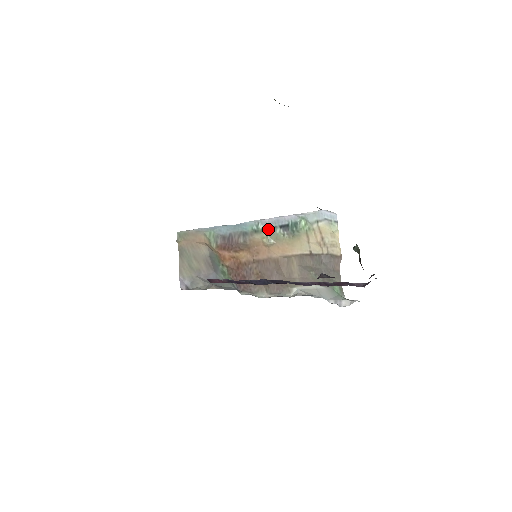
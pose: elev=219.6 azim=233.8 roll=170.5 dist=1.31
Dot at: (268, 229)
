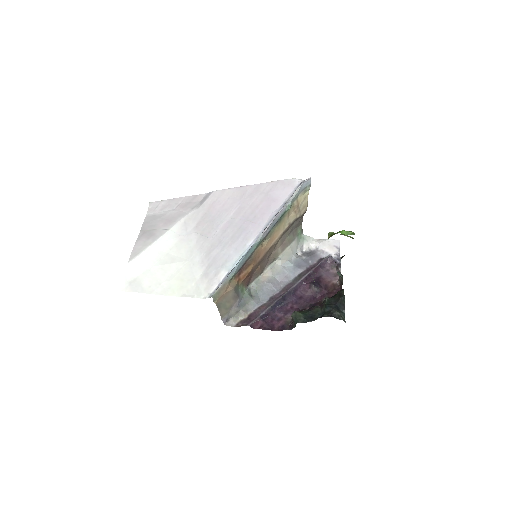
Dot at: (266, 236)
